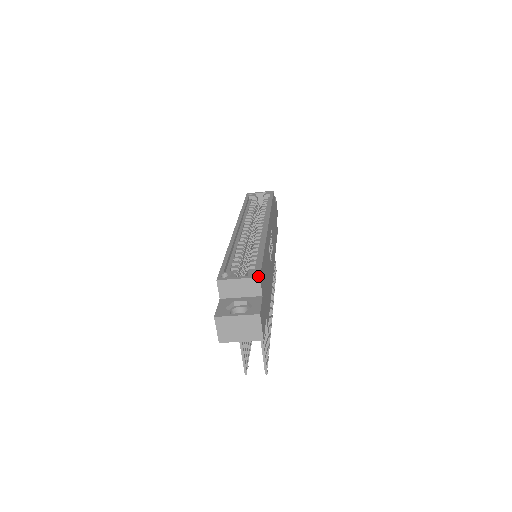
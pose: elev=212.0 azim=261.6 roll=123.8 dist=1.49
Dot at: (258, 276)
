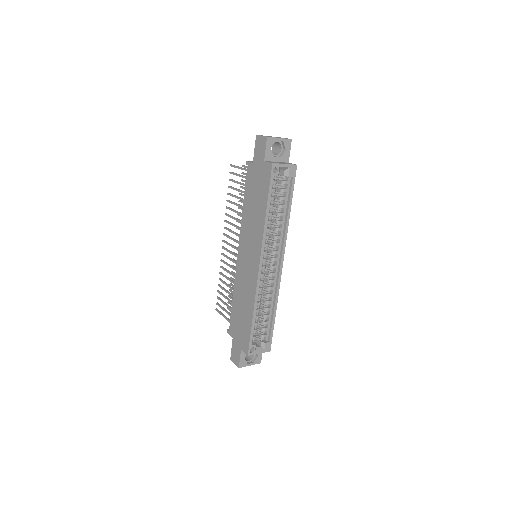
Dot at: occluded
